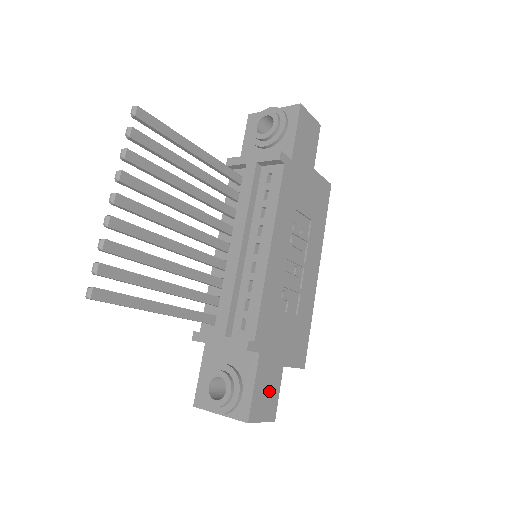
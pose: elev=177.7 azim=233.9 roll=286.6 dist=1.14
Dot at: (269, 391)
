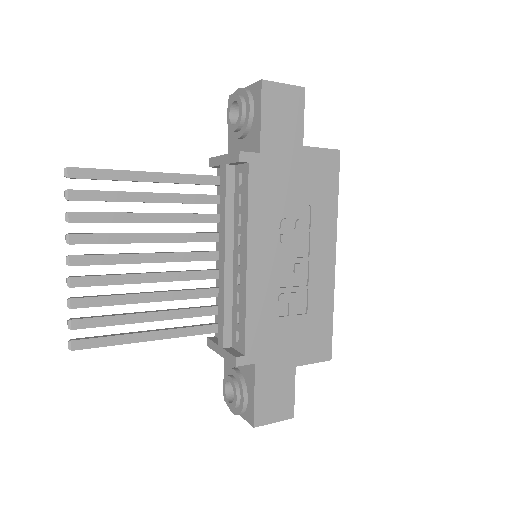
Dot at: (278, 394)
